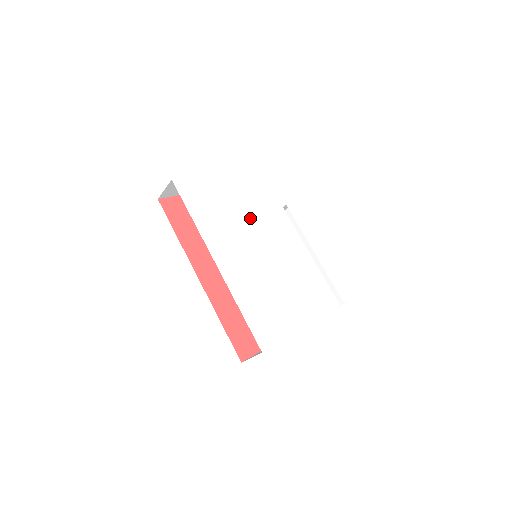
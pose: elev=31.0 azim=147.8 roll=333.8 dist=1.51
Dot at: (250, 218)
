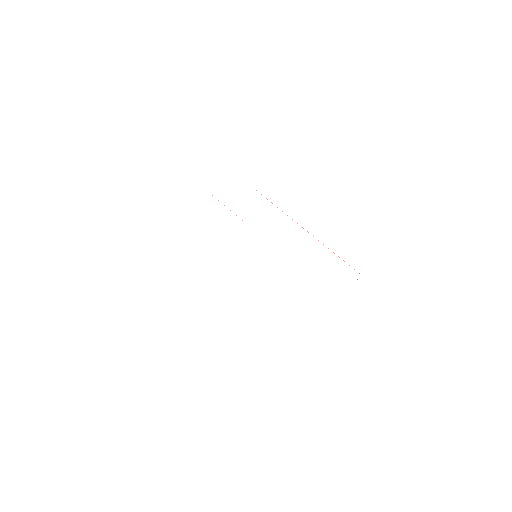
Dot at: (222, 236)
